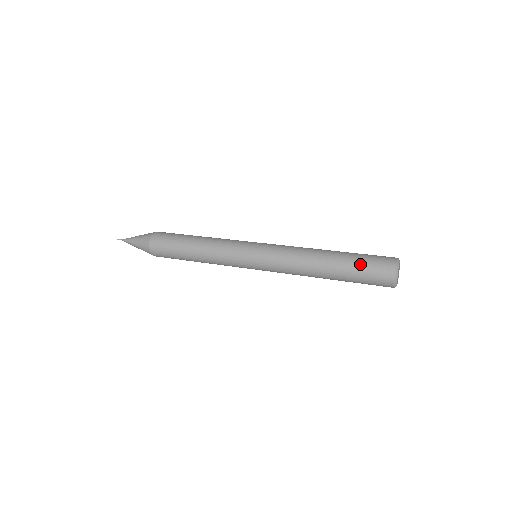
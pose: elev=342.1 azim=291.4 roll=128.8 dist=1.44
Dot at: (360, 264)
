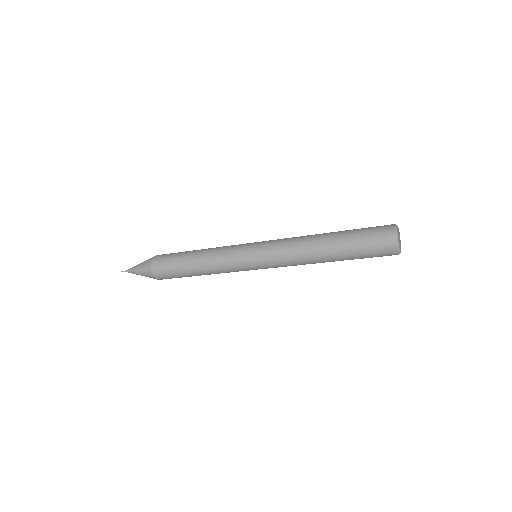
Dot at: (358, 237)
